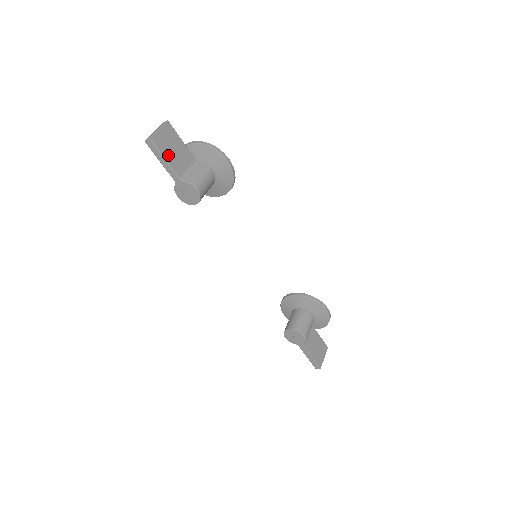
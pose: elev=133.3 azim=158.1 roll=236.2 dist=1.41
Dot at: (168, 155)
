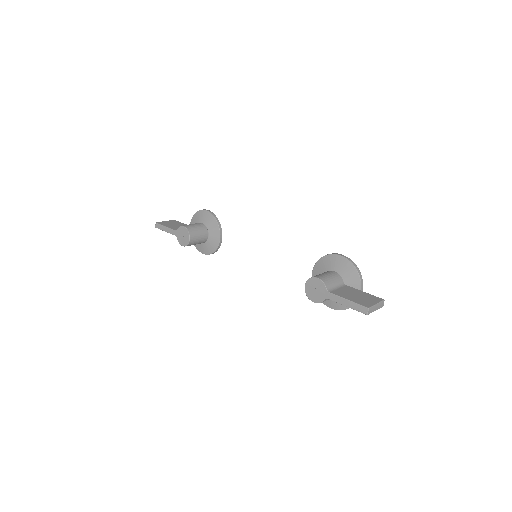
Dot at: (169, 226)
